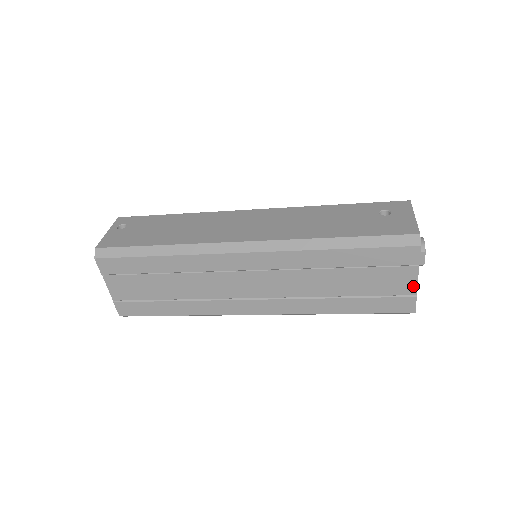
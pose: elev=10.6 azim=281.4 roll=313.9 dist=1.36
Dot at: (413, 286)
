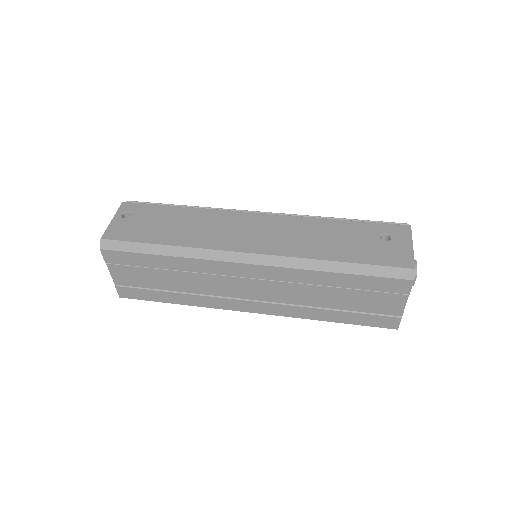
Dot at: (400, 309)
